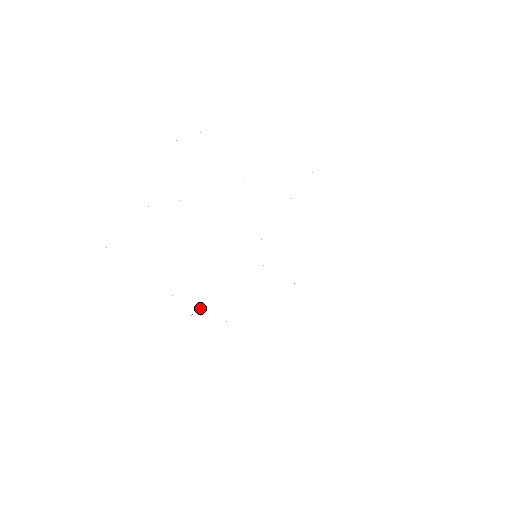
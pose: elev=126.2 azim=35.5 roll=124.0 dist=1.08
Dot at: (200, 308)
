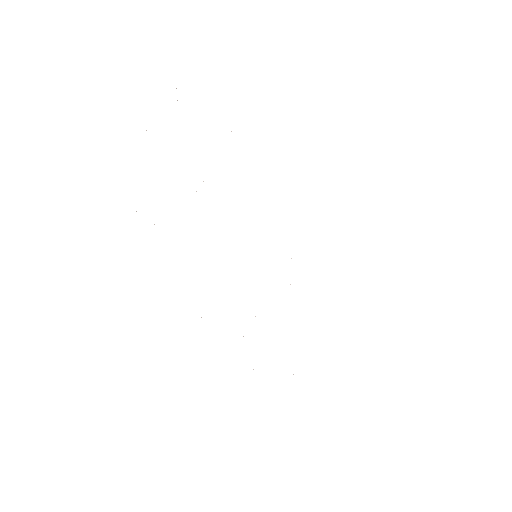
Dot at: occluded
